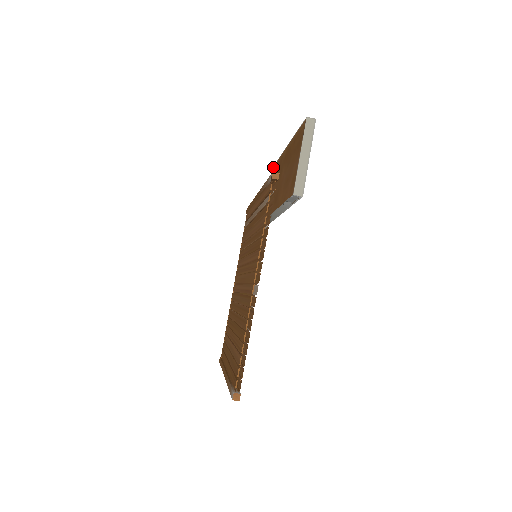
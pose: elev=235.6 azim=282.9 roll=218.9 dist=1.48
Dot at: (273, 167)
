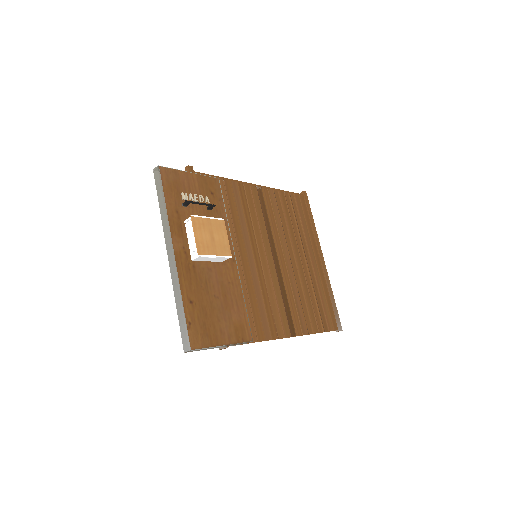
Dot at: (155, 175)
